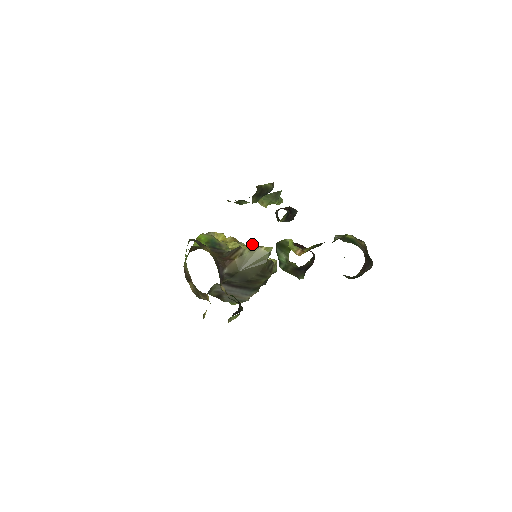
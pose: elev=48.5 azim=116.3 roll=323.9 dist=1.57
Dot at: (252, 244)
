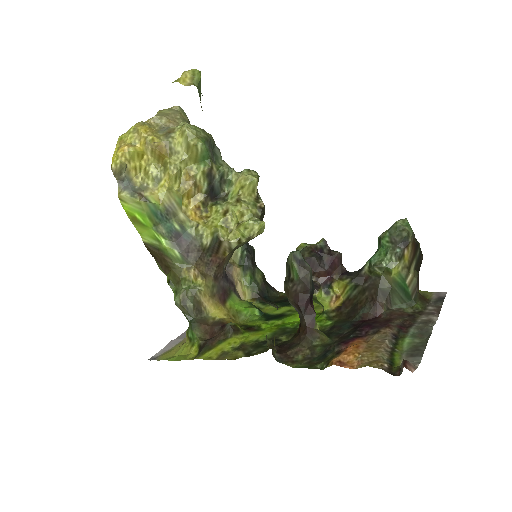
Dot at: (193, 149)
